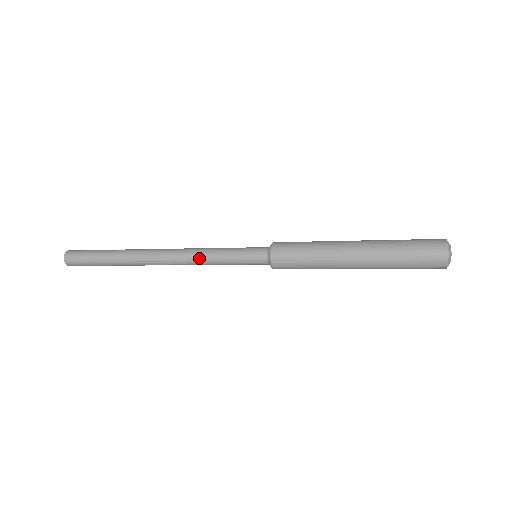
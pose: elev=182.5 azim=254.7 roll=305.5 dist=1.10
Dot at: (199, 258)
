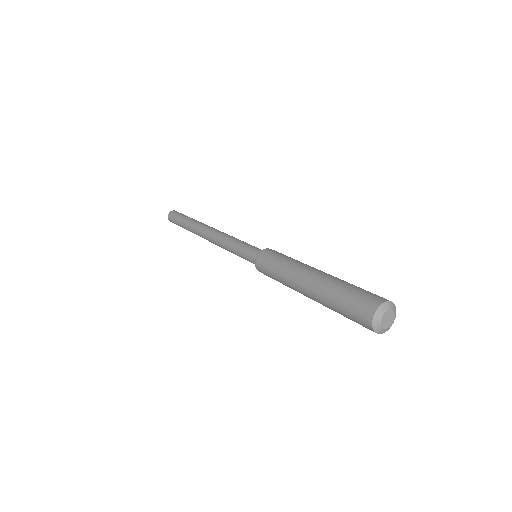
Dot at: (222, 245)
